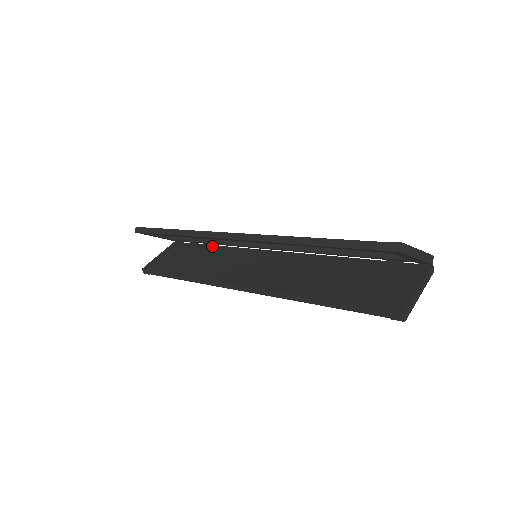
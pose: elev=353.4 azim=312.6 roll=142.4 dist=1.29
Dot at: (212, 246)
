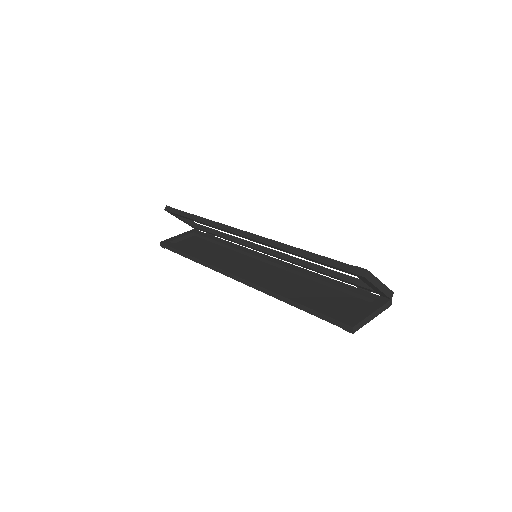
Dot at: (224, 240)
